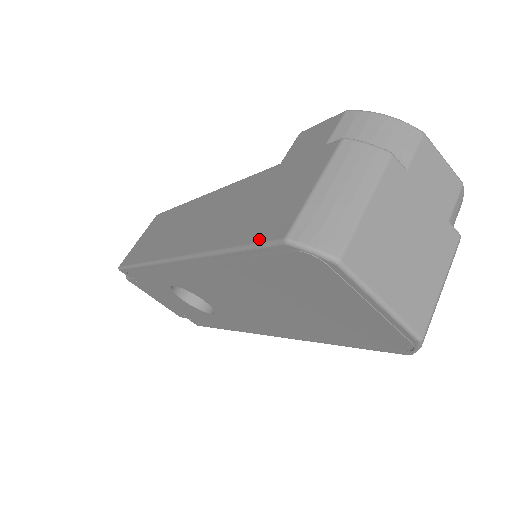
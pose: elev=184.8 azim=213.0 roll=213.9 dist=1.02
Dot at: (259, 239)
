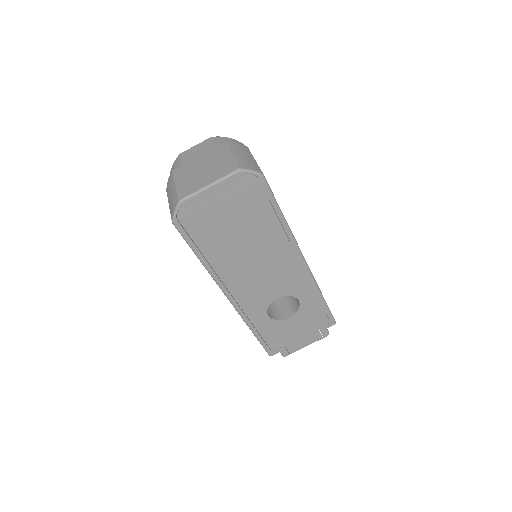
Dot at: (183, 237)
